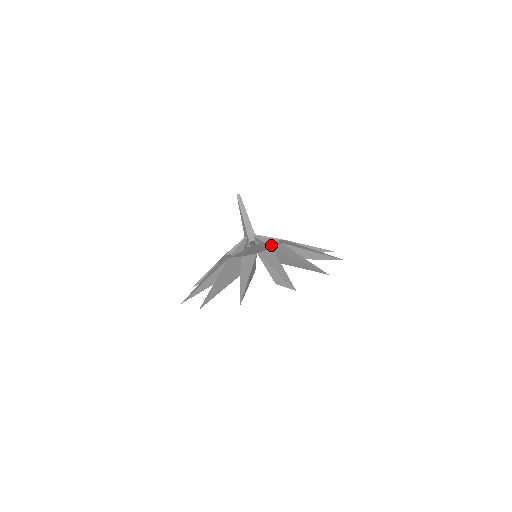
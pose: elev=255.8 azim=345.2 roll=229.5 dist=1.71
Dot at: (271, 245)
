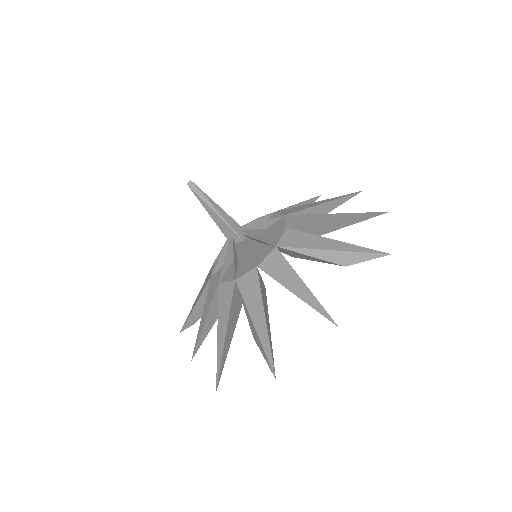
Dot at: (273, 227)
